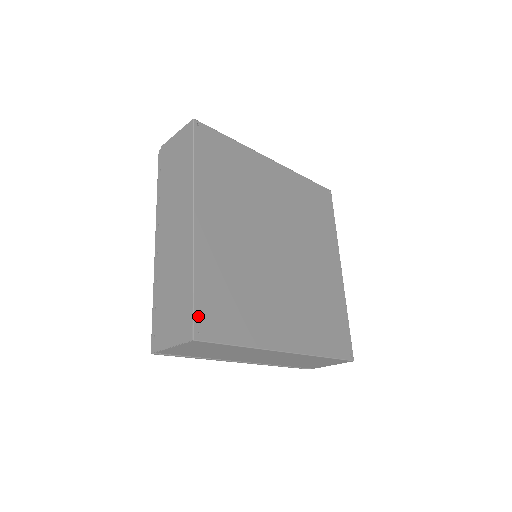
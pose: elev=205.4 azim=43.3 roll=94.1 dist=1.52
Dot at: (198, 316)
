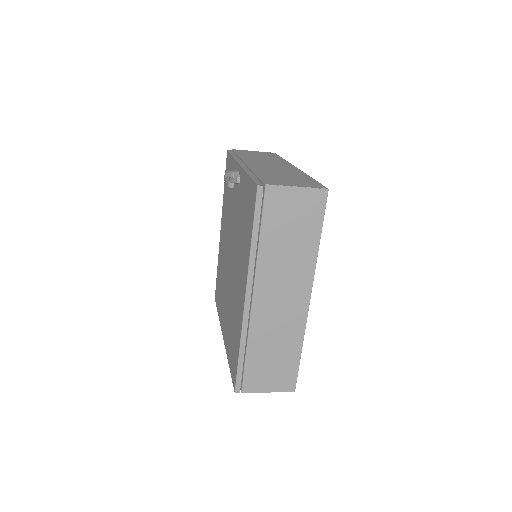
Dot at: (297, 373)
